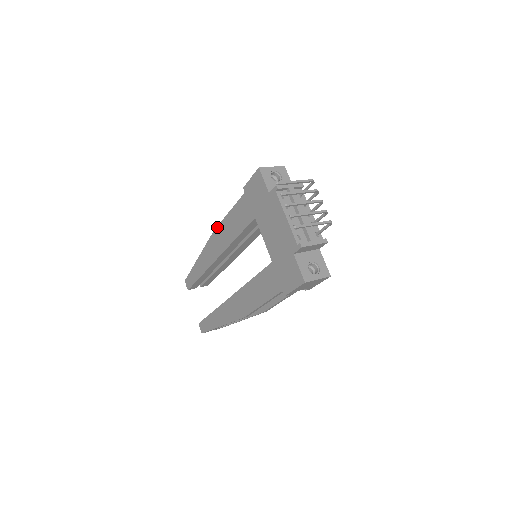
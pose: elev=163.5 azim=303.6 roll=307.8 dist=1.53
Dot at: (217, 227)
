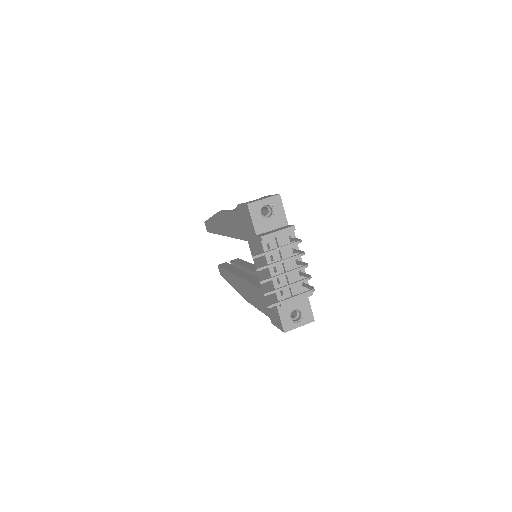
Dot at: (221, 212)
